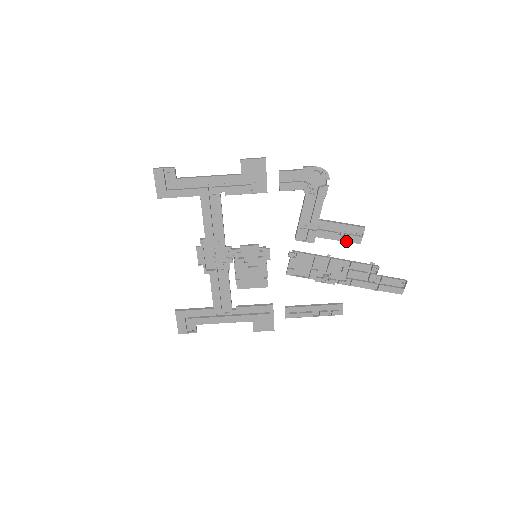
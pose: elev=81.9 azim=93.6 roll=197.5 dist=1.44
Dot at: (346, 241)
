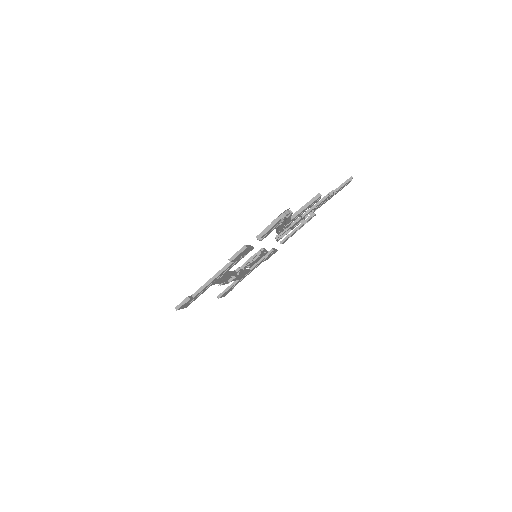
Dot at: (310, 207)
